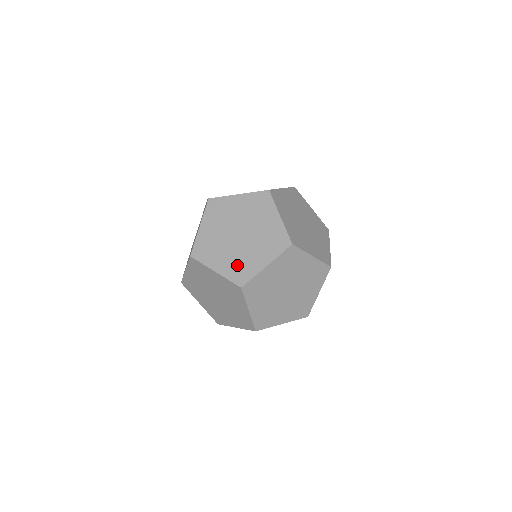
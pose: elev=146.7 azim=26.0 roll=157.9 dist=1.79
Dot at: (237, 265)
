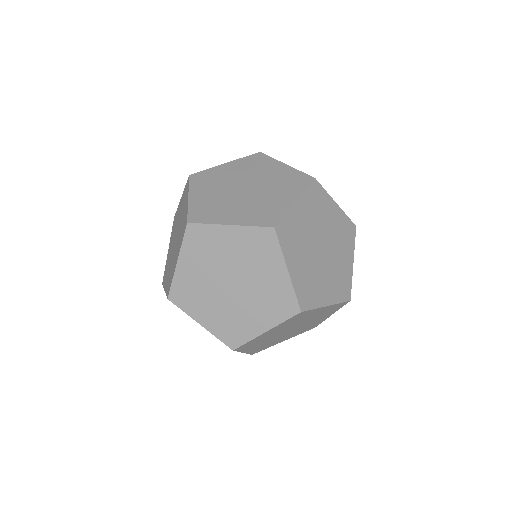
Dot at: (170, 275)
